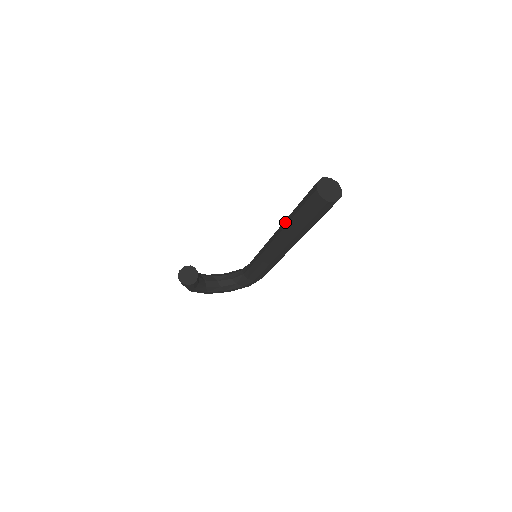
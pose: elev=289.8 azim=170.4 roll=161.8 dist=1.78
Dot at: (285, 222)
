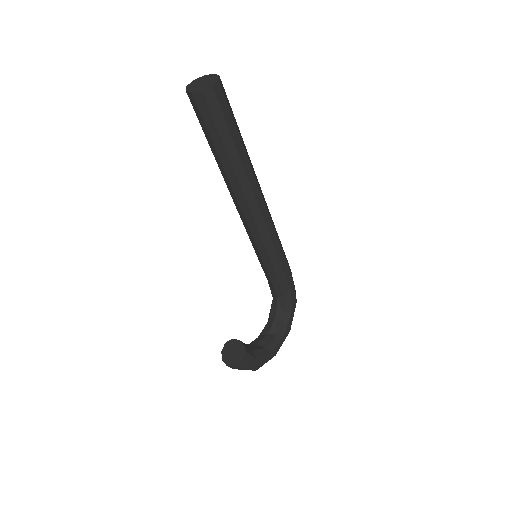
Dot at: (225, 180)
